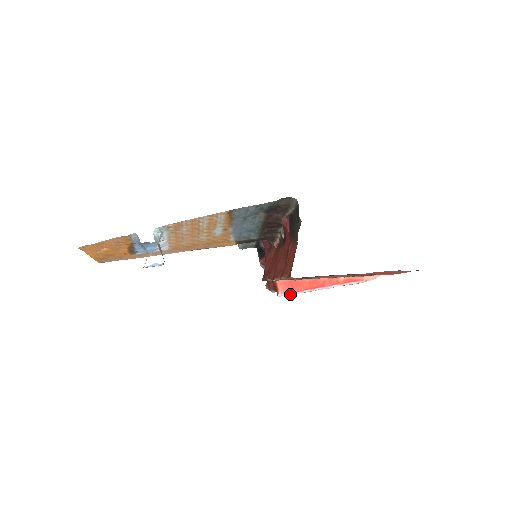
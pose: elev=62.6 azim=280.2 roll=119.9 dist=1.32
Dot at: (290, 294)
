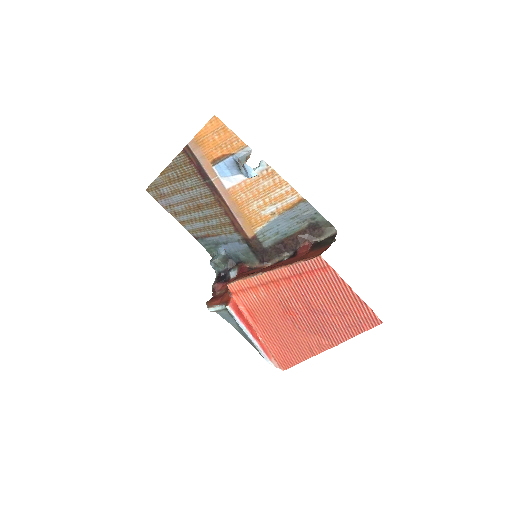
Dot at: (234, 314)
